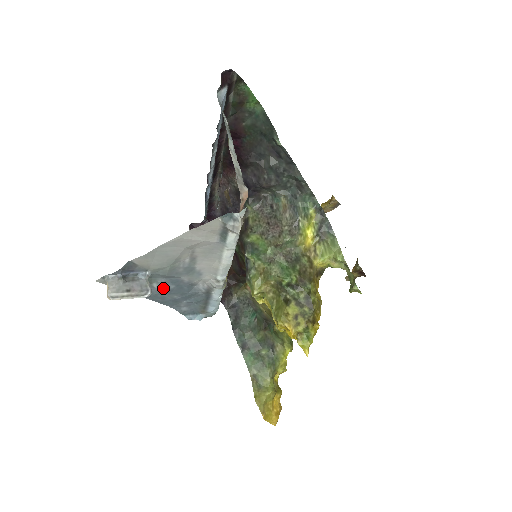
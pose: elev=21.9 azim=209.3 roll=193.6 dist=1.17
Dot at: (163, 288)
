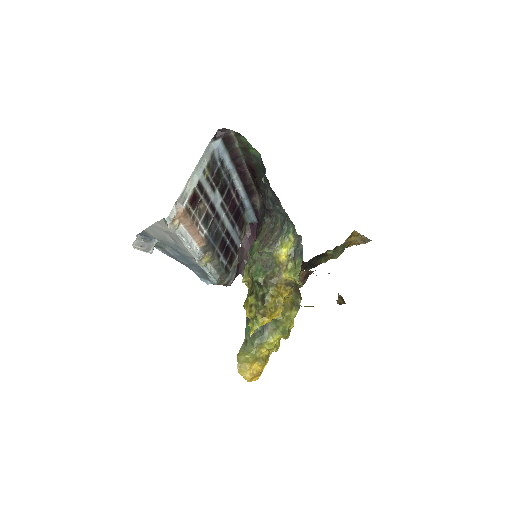
Dot at: (173, 253)
